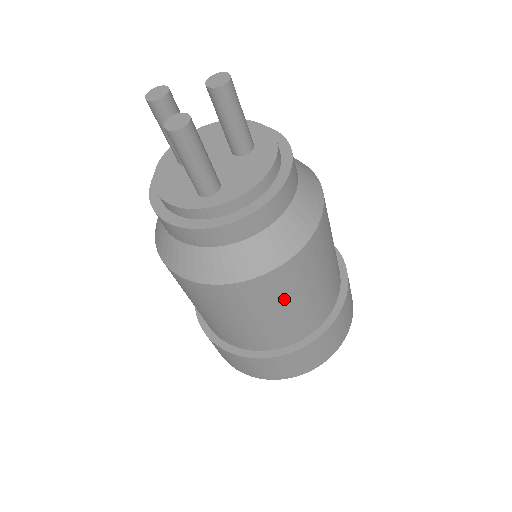
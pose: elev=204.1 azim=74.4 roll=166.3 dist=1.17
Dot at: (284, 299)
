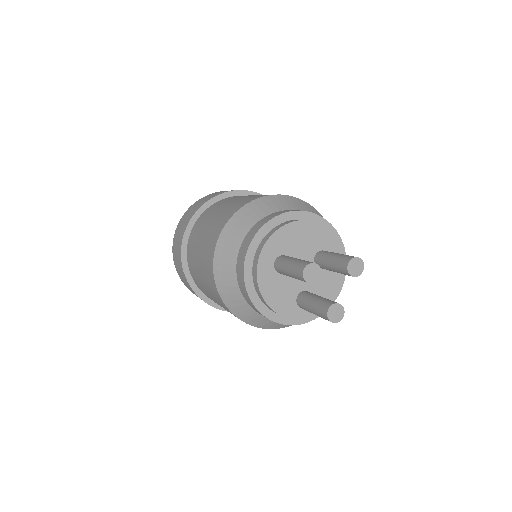
Dot at: occluded
